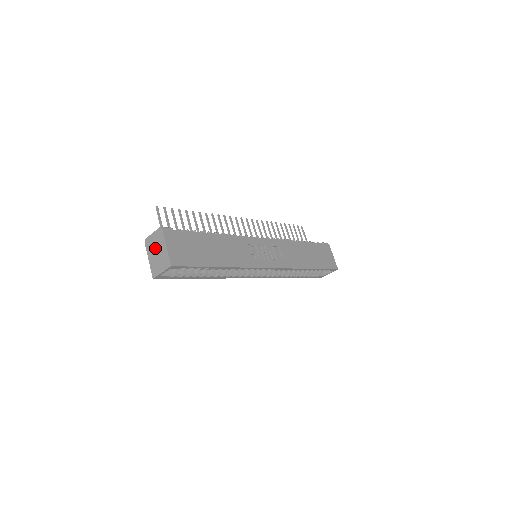
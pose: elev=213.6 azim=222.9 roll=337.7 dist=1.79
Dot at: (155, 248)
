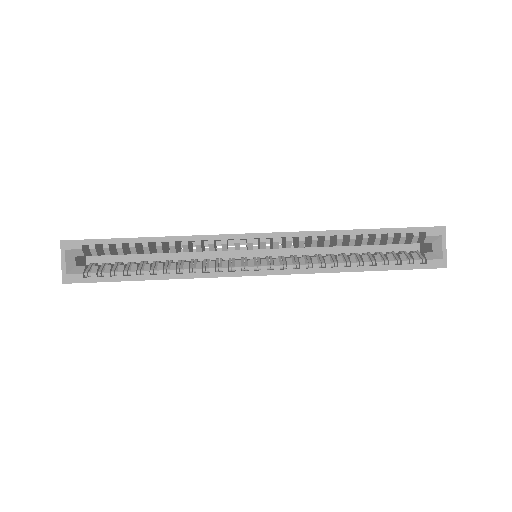
Dot at: occluded
